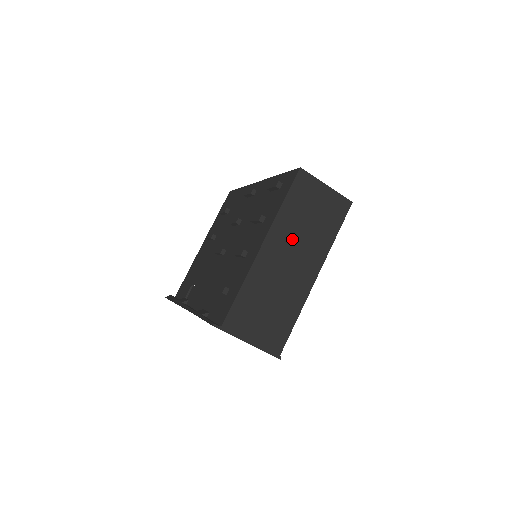
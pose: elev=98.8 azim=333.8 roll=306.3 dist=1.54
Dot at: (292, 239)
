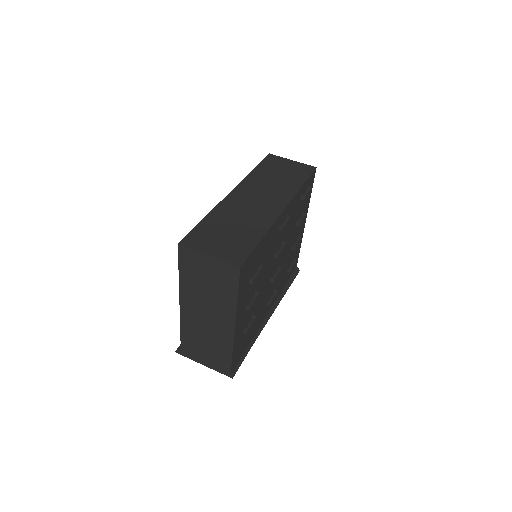
Dot at: (200, 300)
